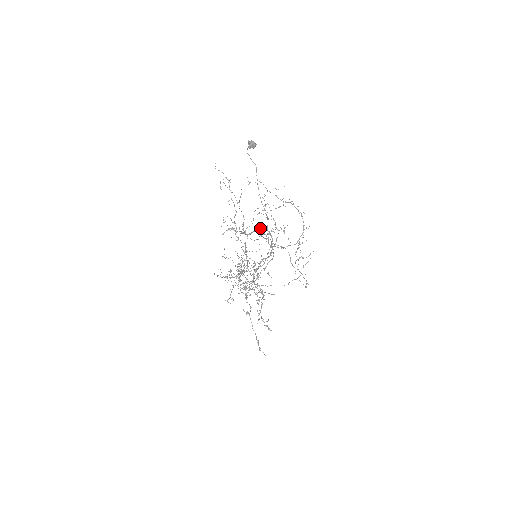
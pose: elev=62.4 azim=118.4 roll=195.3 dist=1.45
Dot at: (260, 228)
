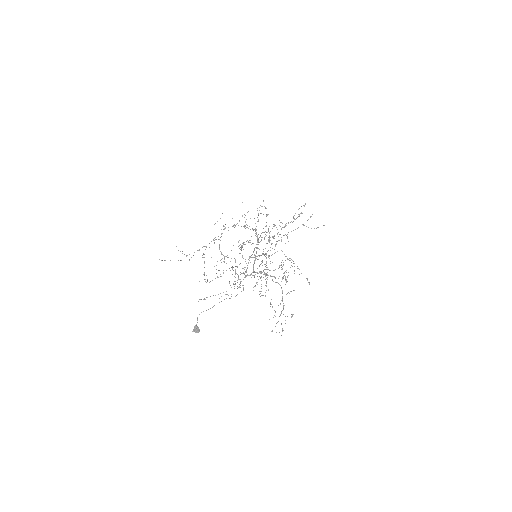
Dot at: occluded
